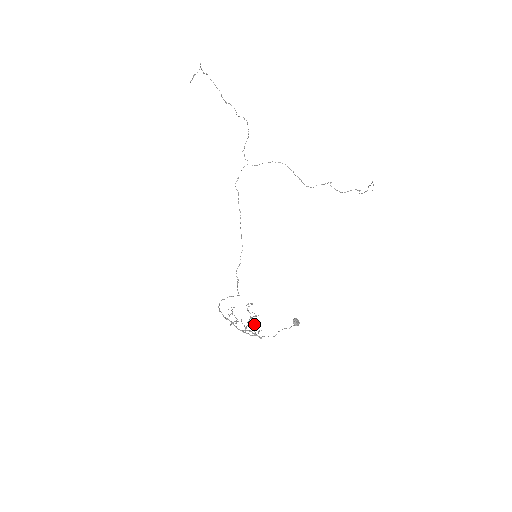
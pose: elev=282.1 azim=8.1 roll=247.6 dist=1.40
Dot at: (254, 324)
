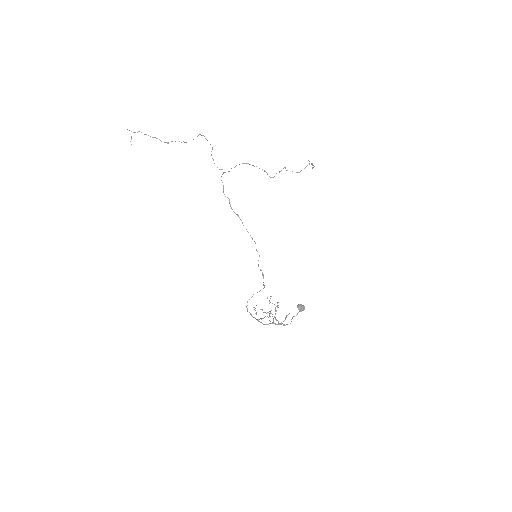
Dot at: occluded
